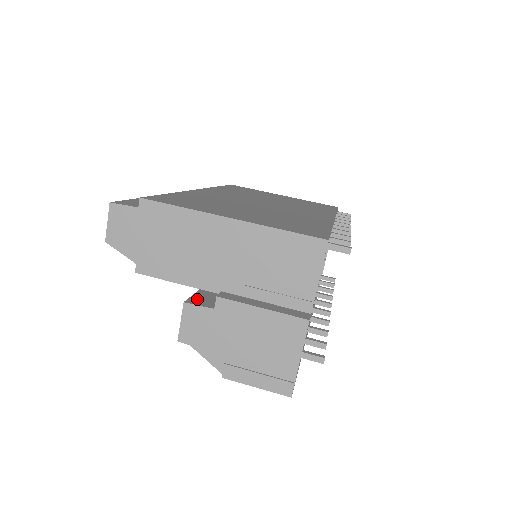
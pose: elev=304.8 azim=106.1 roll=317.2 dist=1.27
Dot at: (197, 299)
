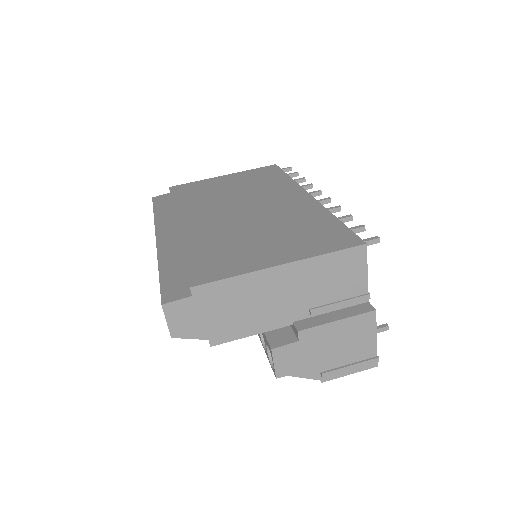
Dot at: (275, 339)
